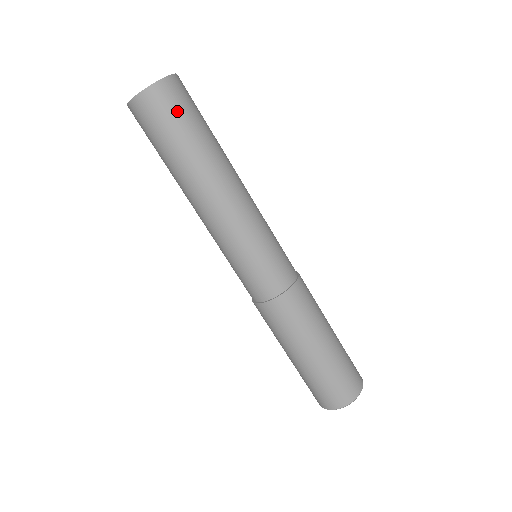
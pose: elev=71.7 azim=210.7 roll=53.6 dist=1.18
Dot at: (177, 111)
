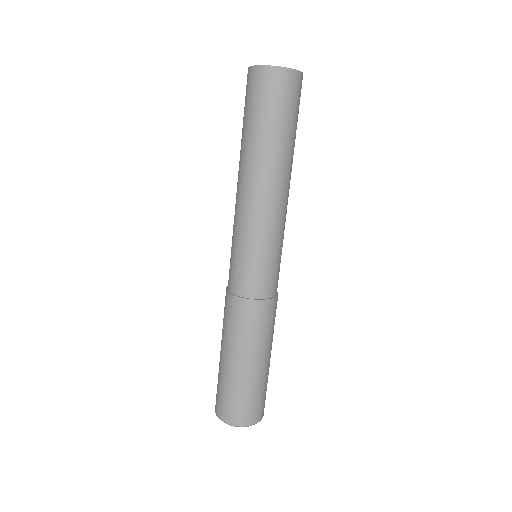
Dot at: (278, 100)
